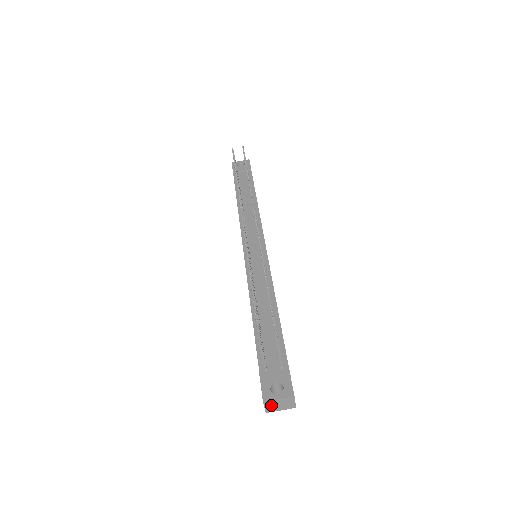
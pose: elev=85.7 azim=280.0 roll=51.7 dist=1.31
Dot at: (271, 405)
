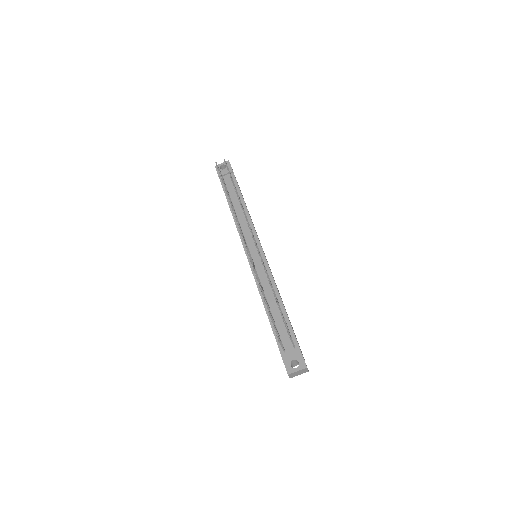
Dot at: (293, 375)
